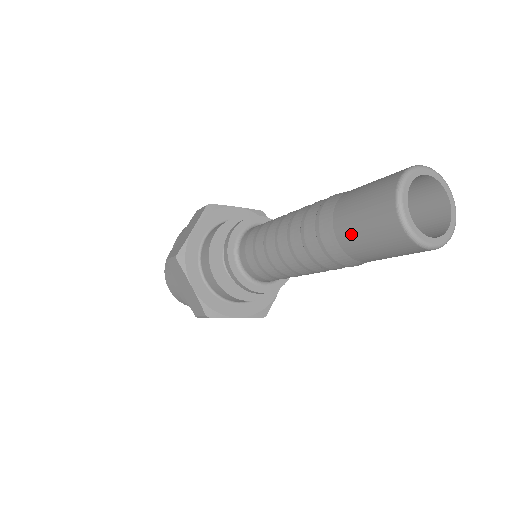
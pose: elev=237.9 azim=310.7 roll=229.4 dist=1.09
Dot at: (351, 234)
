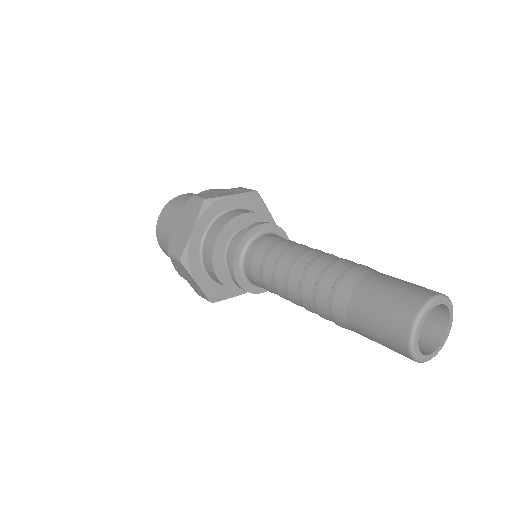
Dot at: (363, 331)
